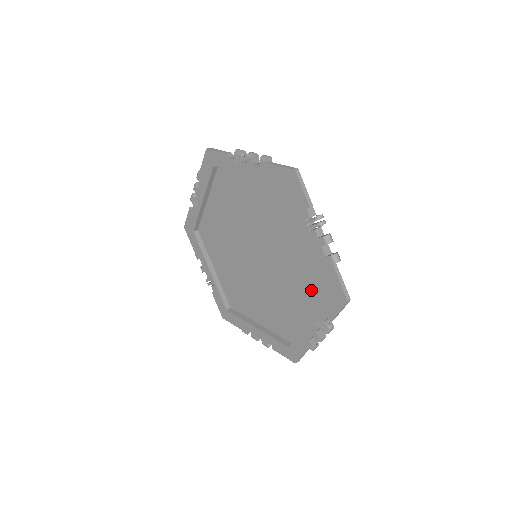
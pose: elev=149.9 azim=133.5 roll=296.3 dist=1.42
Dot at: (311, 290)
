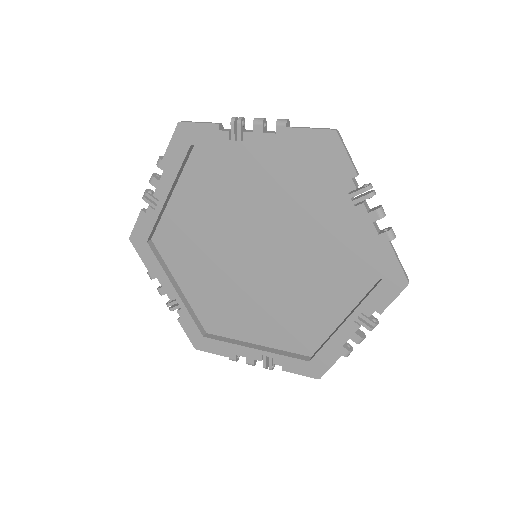
Dot at: (346, 282)
